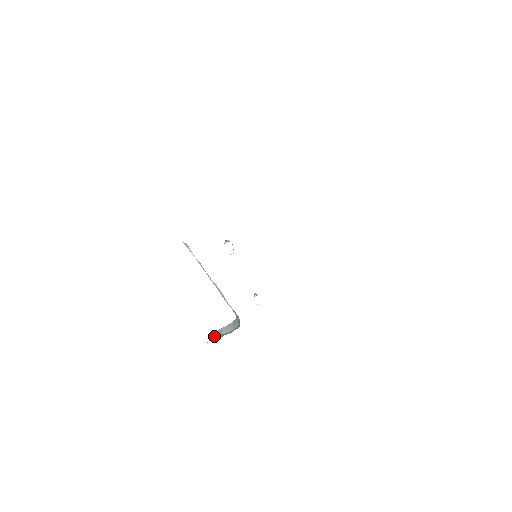
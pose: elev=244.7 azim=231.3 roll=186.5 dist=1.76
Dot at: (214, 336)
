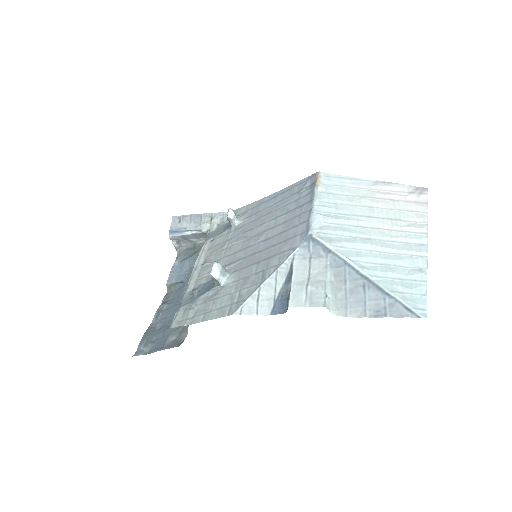
Dot at: (177, 240)
